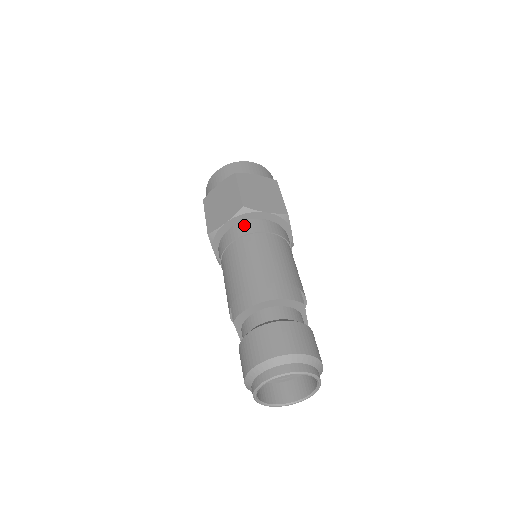
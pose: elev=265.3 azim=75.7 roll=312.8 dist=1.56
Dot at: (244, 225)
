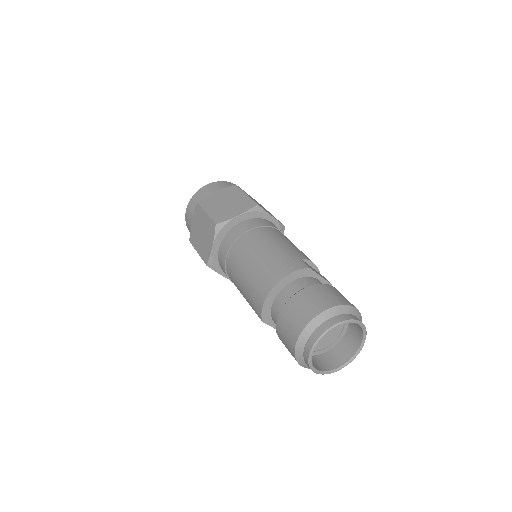
Dot at: (227, 238)
